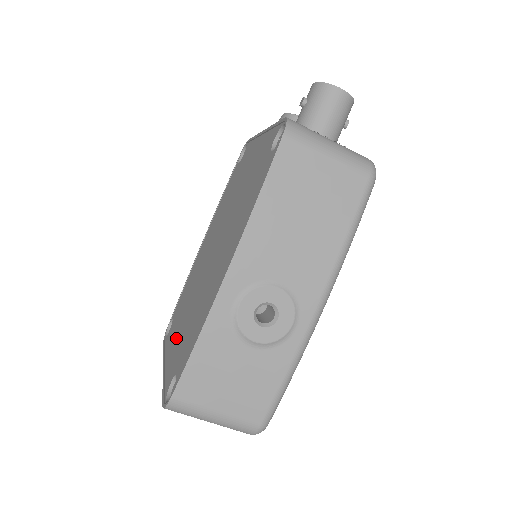
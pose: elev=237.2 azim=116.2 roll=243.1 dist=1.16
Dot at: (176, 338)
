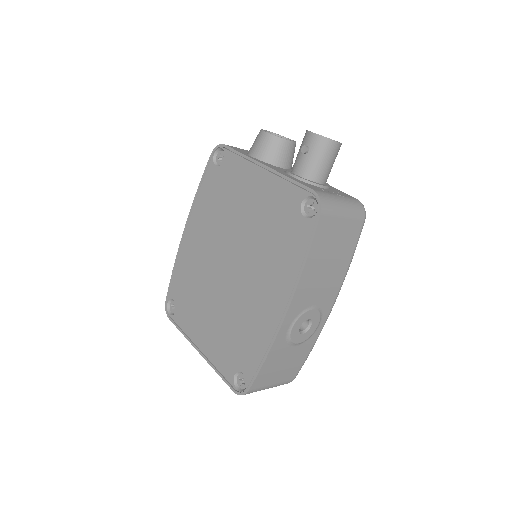
Dot at: (207, 331)
